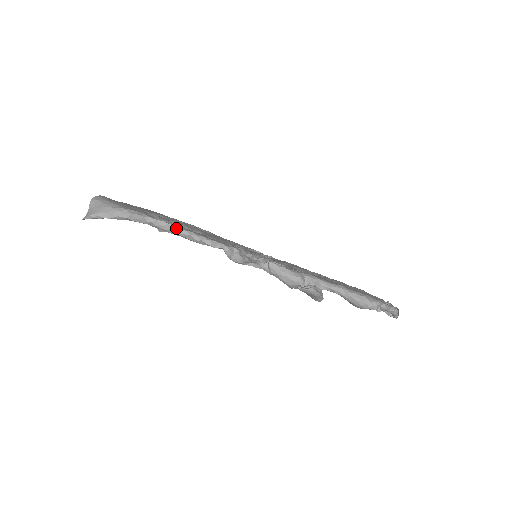
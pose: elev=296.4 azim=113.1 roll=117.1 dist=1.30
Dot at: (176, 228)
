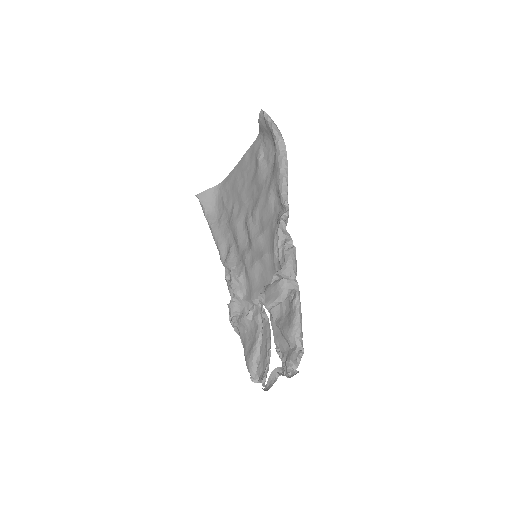
Dot at: (287, 174)
